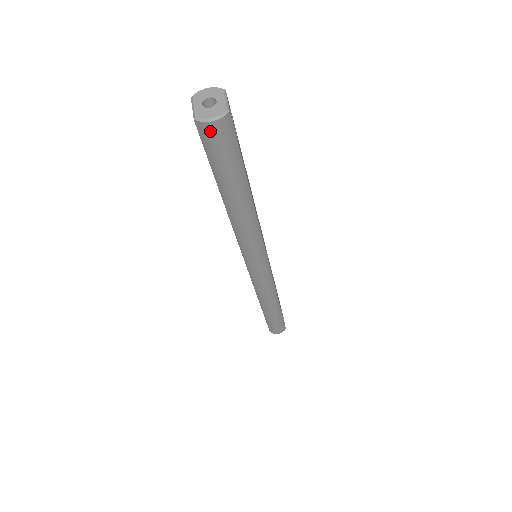
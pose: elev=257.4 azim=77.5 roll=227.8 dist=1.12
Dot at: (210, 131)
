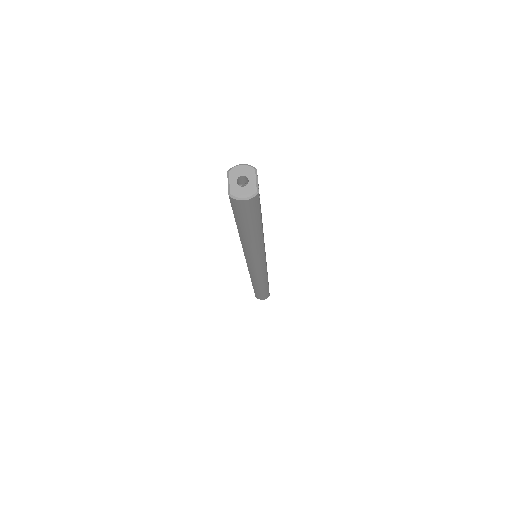
Dot at: (240, 204)
